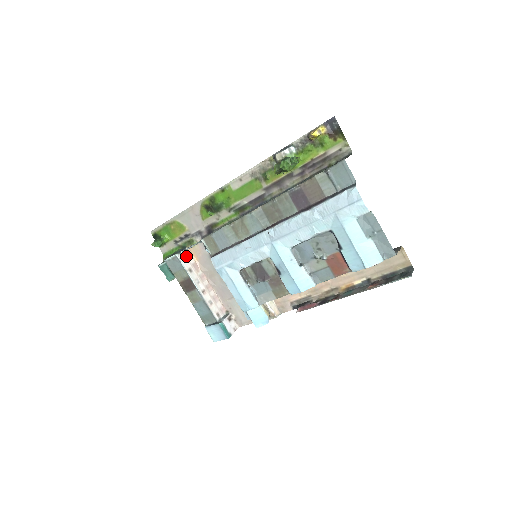
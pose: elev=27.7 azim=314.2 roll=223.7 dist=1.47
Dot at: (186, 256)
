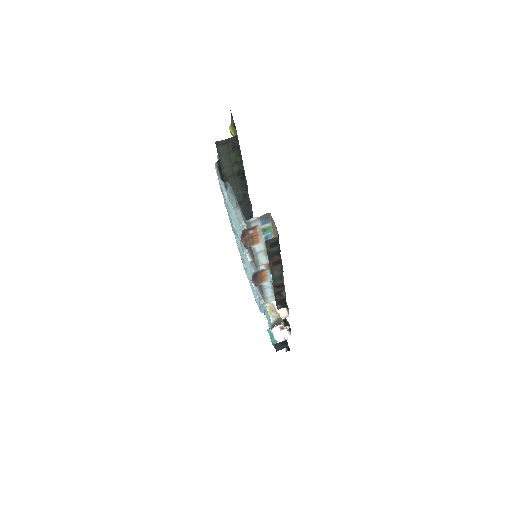
Dot at: occluded
